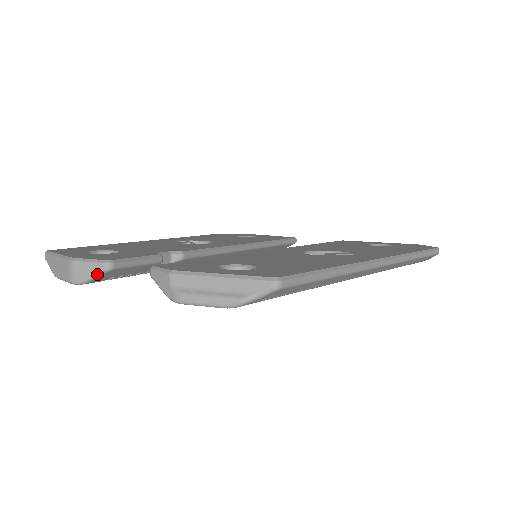
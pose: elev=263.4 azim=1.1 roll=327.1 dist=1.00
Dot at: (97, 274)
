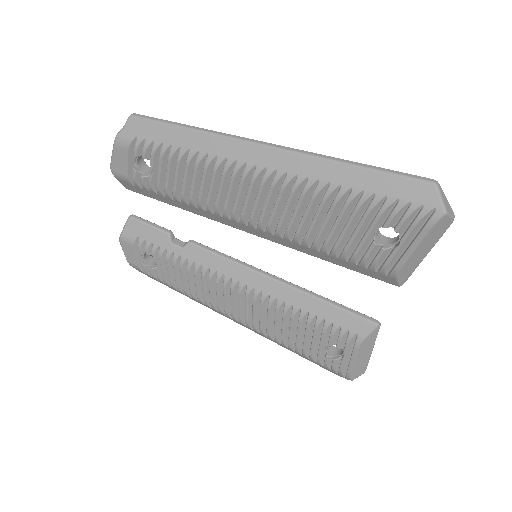
Dot at: (125, 223)
